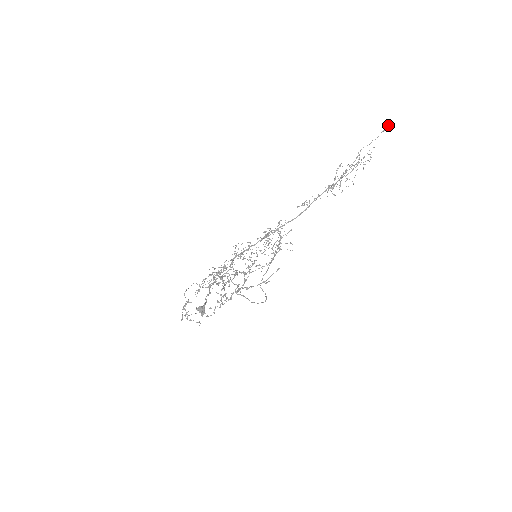
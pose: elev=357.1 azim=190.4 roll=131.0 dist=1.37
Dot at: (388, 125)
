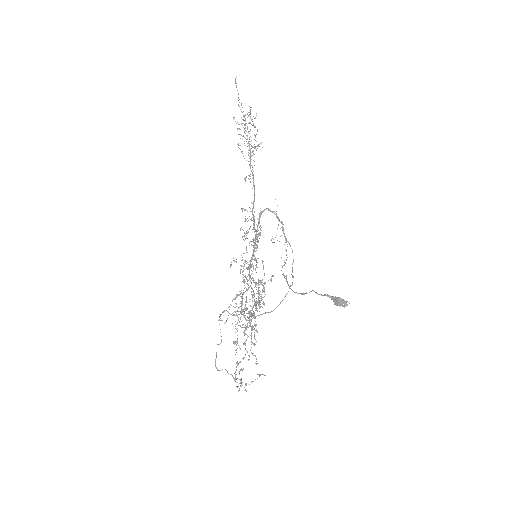
Dot at: occluded
